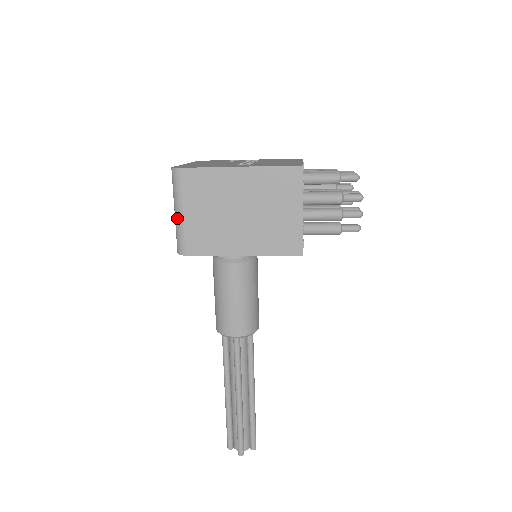
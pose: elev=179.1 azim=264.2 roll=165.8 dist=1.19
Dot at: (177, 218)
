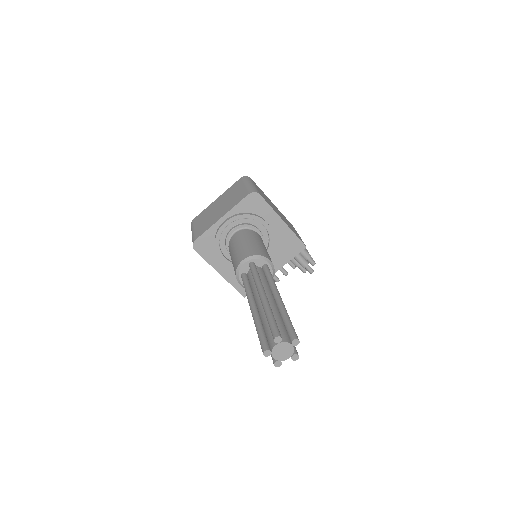
Dot at: (251, 185)
